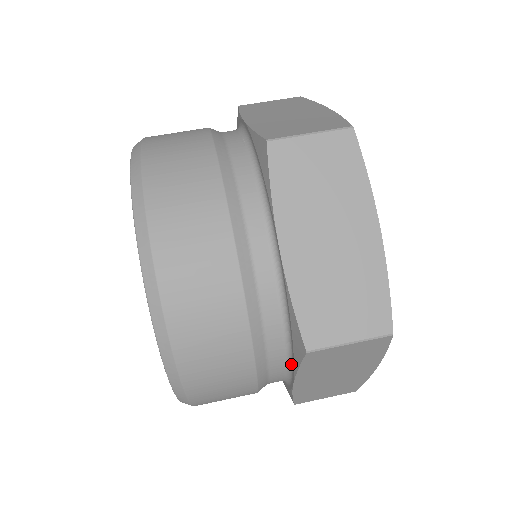
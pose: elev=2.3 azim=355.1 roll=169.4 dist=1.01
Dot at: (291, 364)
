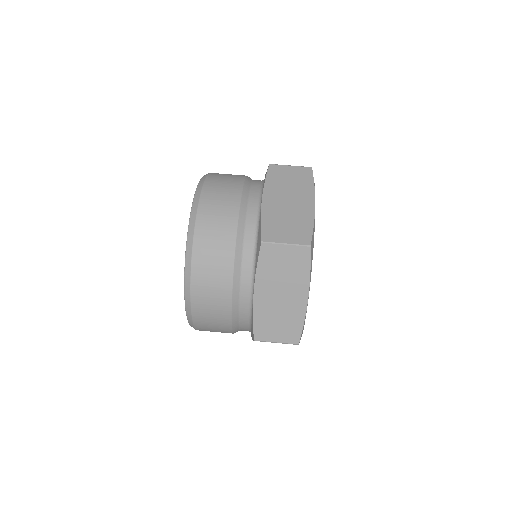
Dot at: occluded
